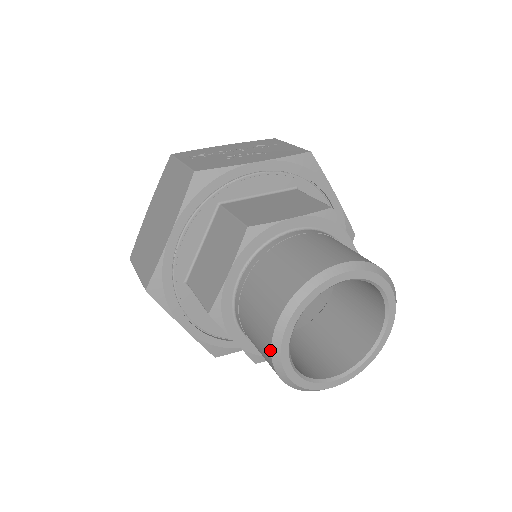
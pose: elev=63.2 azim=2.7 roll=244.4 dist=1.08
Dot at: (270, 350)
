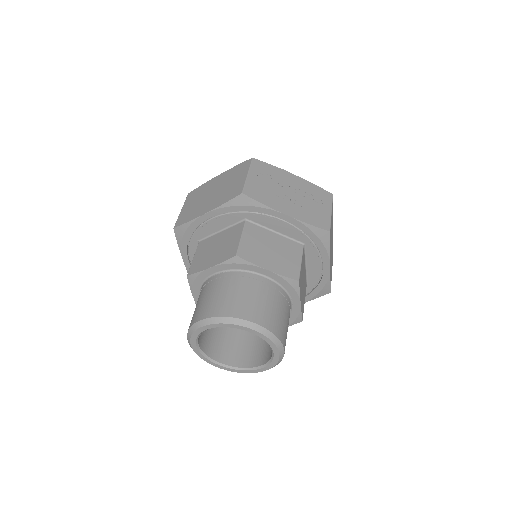
Dot at: (189, 328)
